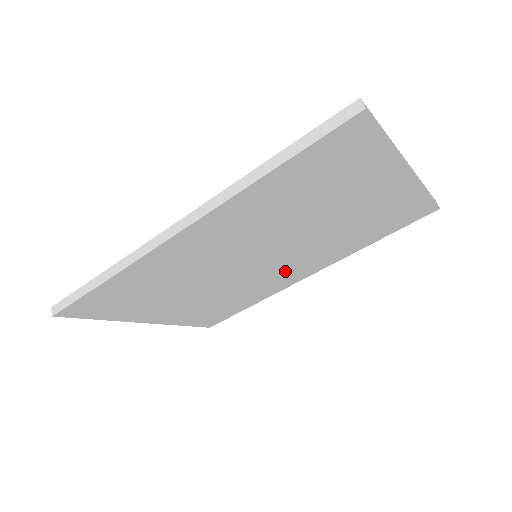
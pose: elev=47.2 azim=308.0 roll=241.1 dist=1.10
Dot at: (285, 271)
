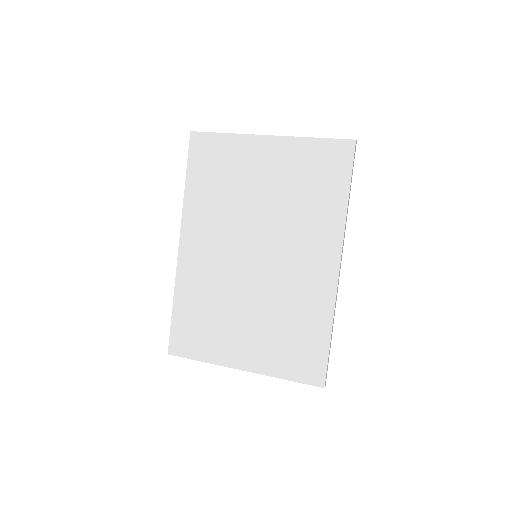
Dot at: (300, 265)
